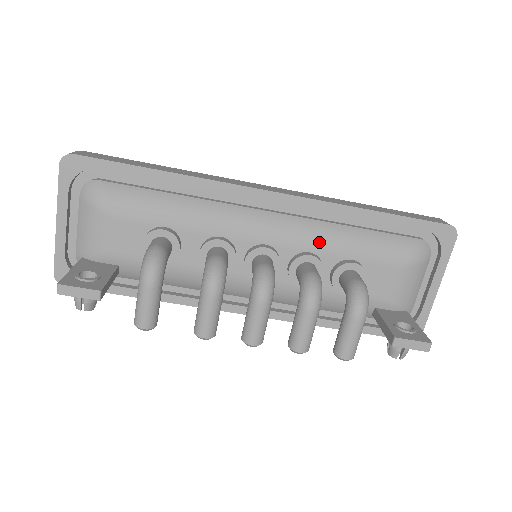
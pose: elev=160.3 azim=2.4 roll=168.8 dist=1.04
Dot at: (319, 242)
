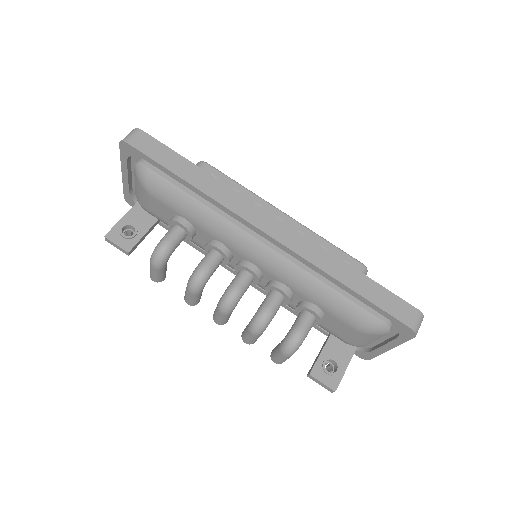
Dot at: (294, 283)
